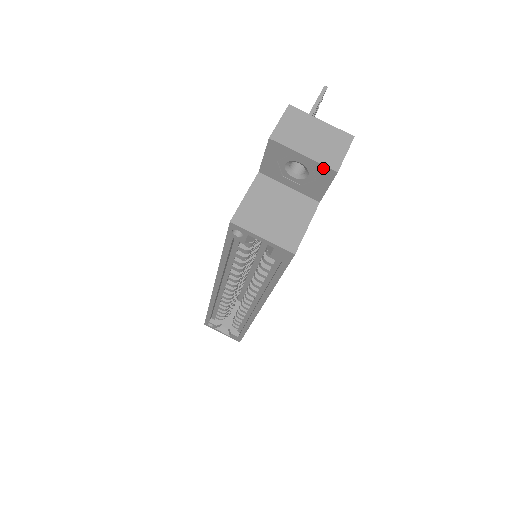
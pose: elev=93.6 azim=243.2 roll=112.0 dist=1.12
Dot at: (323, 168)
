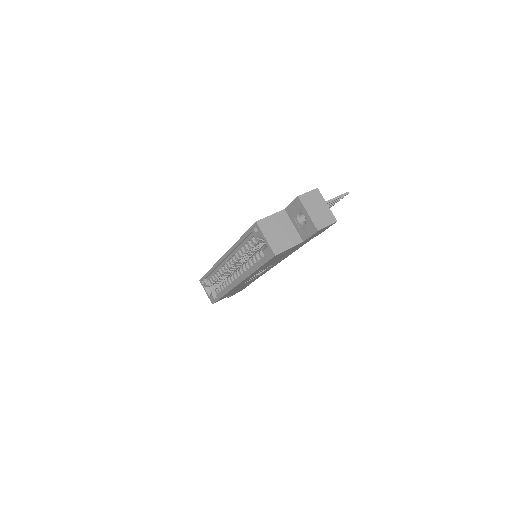
Dot at: (313, 225)
